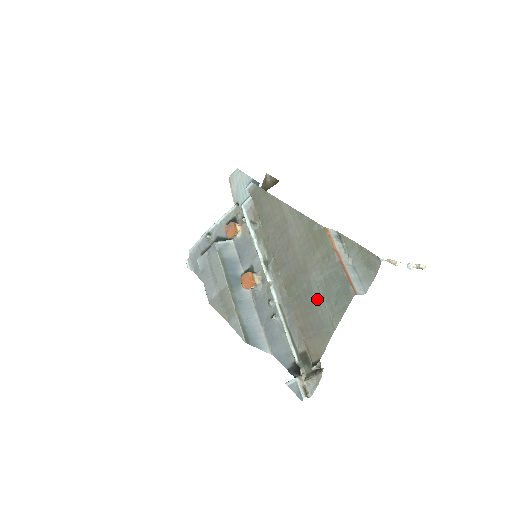
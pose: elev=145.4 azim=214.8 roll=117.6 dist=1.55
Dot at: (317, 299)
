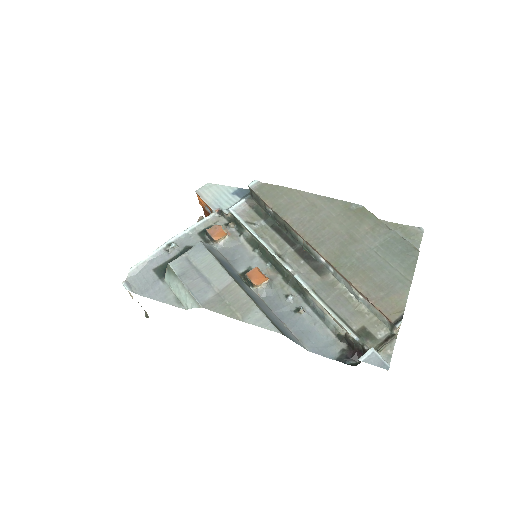
Dot at: (379, 262)
